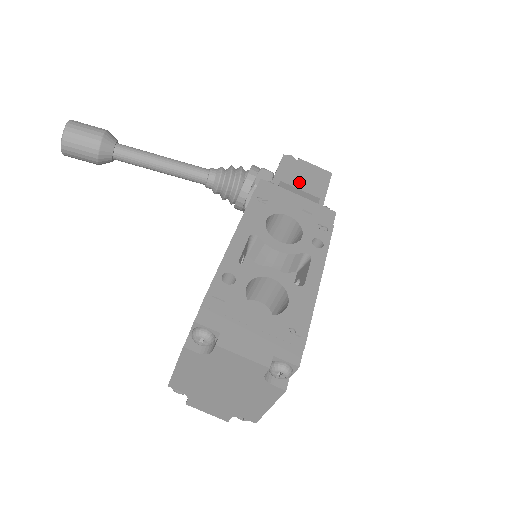
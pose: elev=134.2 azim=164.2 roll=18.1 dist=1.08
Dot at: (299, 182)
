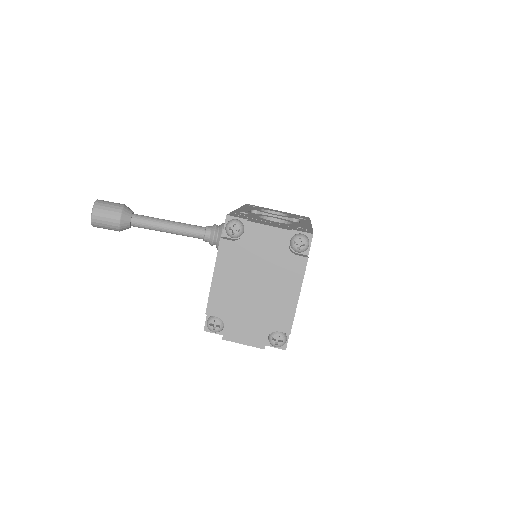
Dot at: occluded
